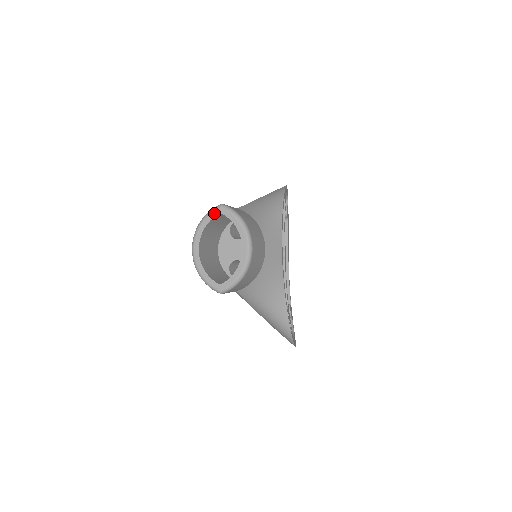
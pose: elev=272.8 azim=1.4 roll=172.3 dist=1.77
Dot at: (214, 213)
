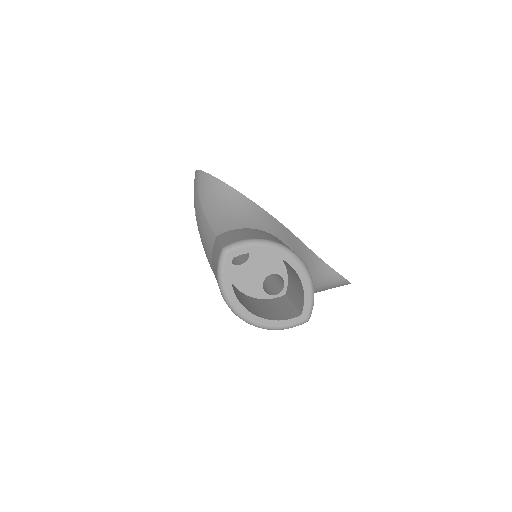
Dot at: (227, 265)
